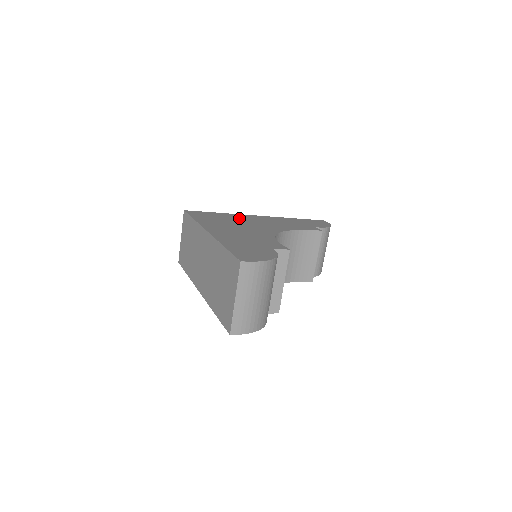
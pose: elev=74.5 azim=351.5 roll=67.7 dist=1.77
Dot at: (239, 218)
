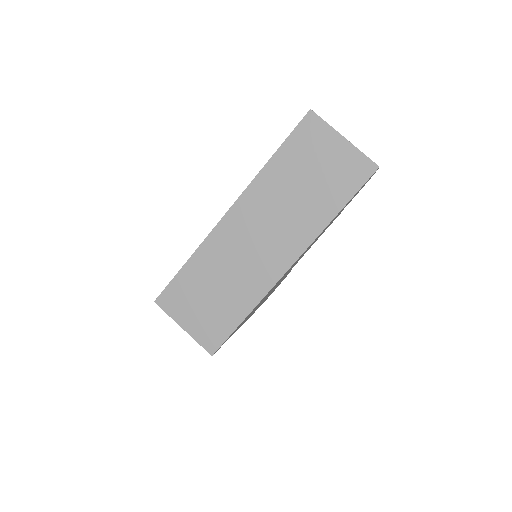
Dot at: occluded
